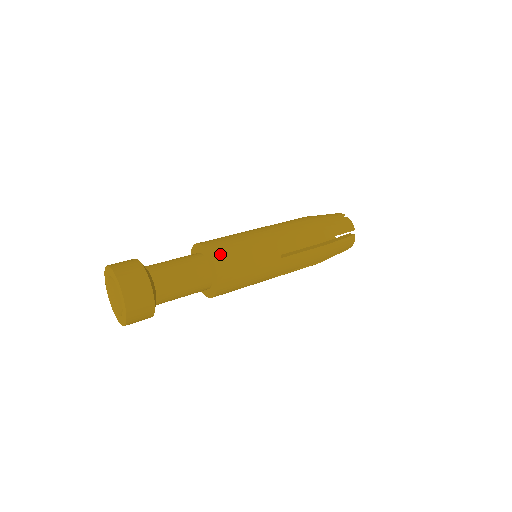
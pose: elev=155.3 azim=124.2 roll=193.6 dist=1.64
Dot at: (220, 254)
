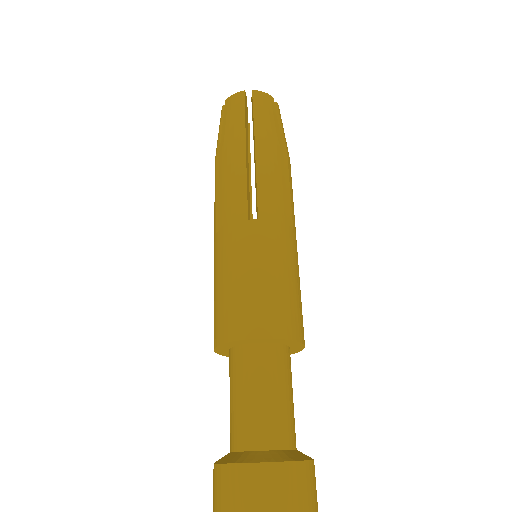
Dot at: occluded
